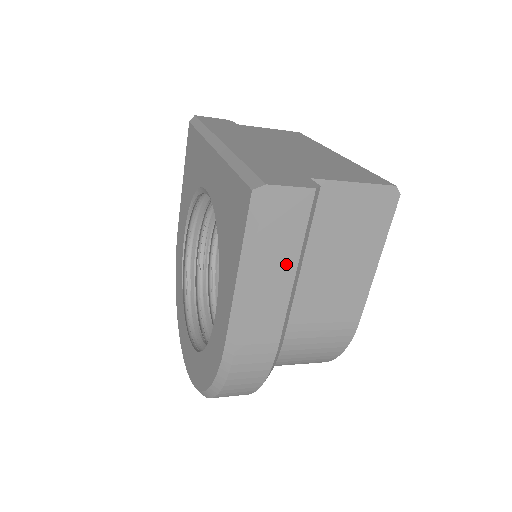
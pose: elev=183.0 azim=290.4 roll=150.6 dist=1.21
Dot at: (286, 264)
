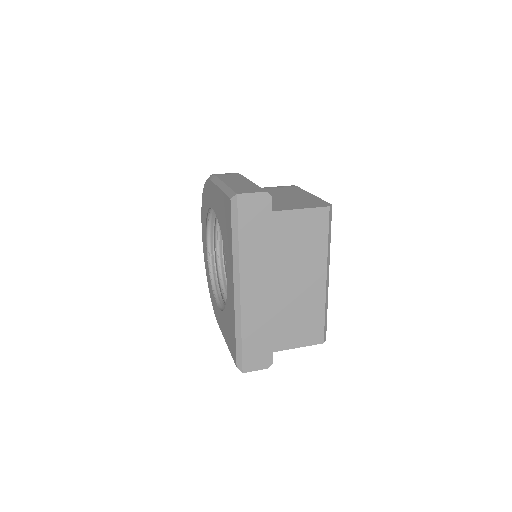
Dot at: occluded
